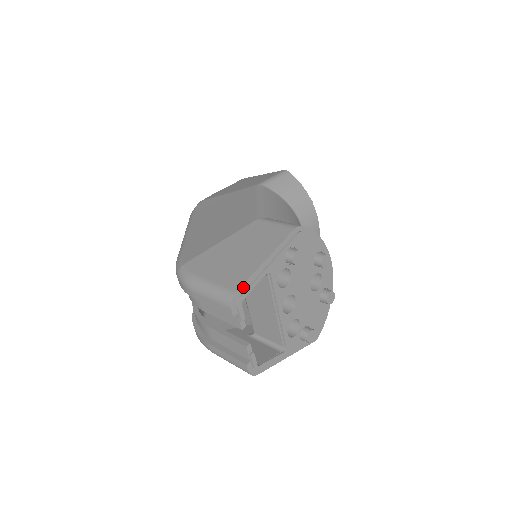
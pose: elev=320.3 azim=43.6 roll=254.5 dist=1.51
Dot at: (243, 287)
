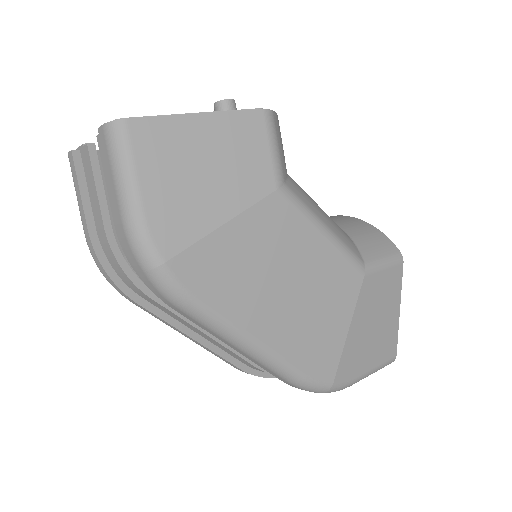
Dot at: (394, 346)
